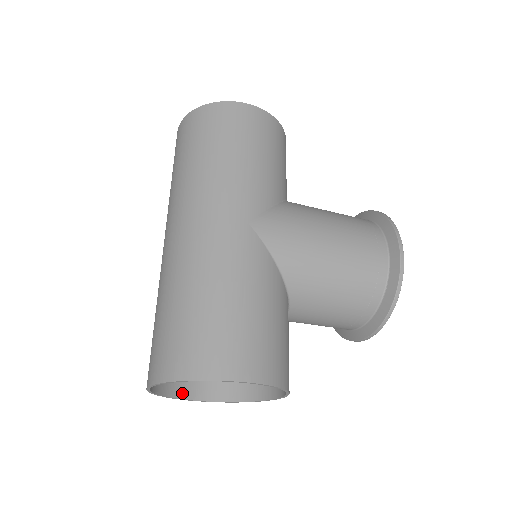
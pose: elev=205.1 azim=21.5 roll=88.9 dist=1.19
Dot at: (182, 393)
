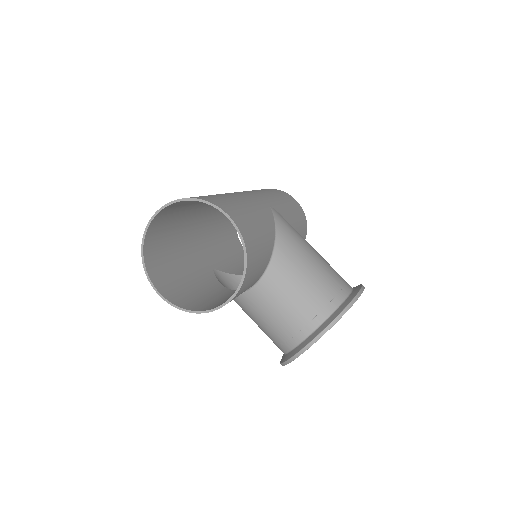
Dot at: (152, 277)
